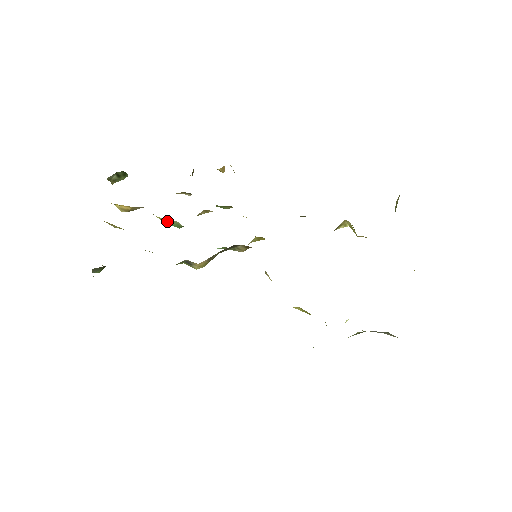
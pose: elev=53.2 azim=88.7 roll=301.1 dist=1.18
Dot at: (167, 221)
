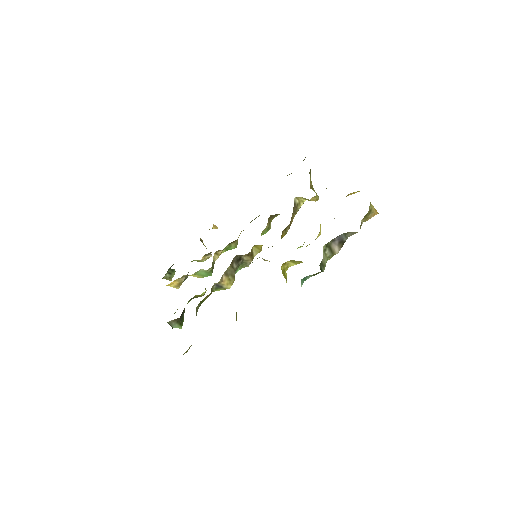
Dot at: (200, 275)
